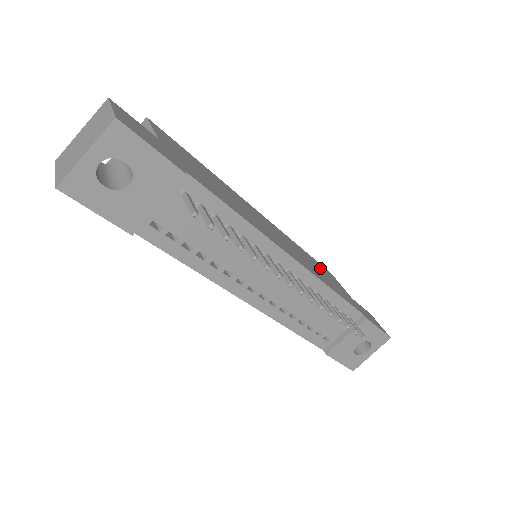
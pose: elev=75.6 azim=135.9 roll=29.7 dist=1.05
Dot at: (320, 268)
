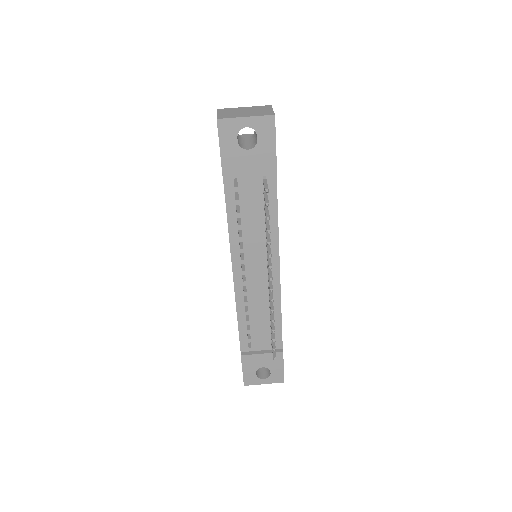
Dot at: occluded
